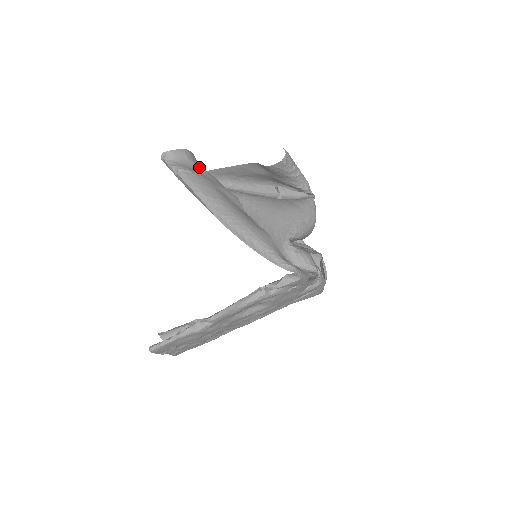
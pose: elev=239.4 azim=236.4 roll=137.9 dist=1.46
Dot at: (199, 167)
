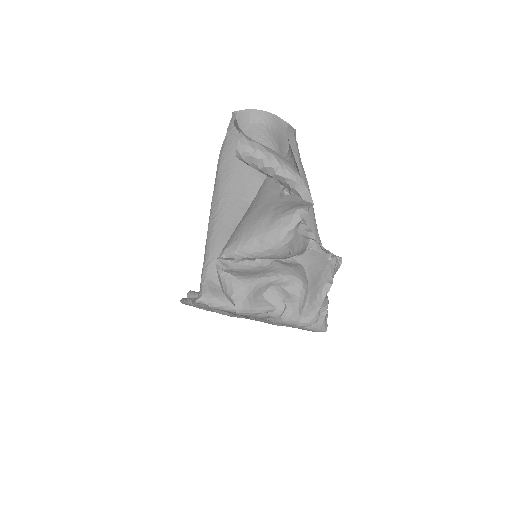
Dot at: (256, 133)
